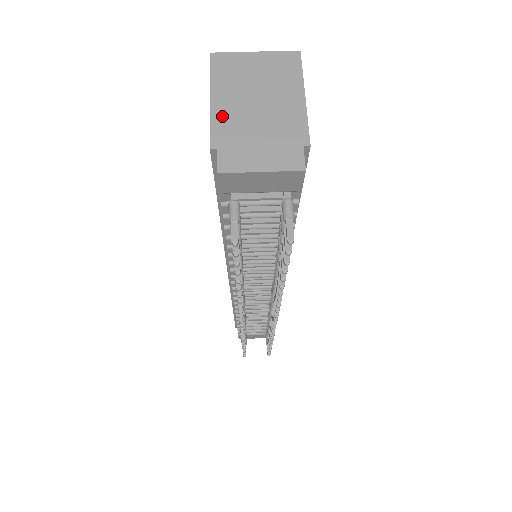
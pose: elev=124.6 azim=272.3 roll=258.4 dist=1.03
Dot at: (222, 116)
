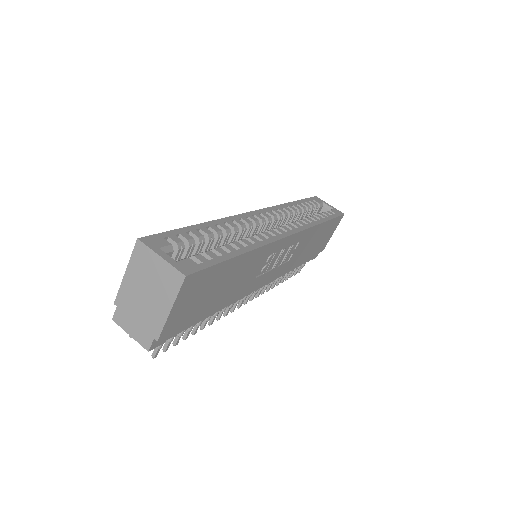
Dot at: (126, 289)
